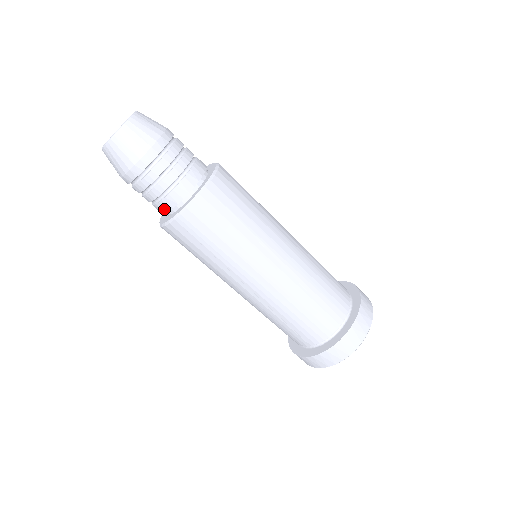
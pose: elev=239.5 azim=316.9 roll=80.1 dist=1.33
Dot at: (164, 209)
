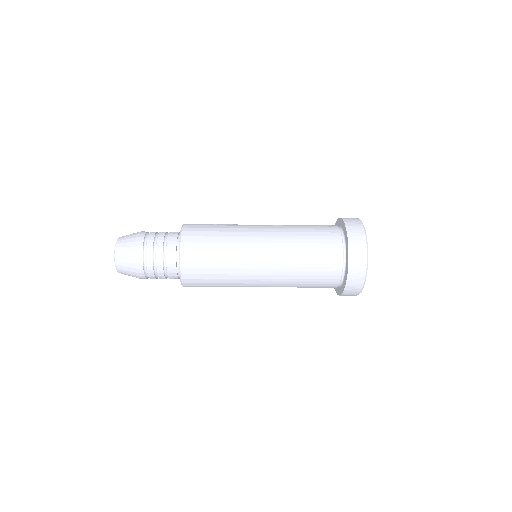
Dot at: occluded
